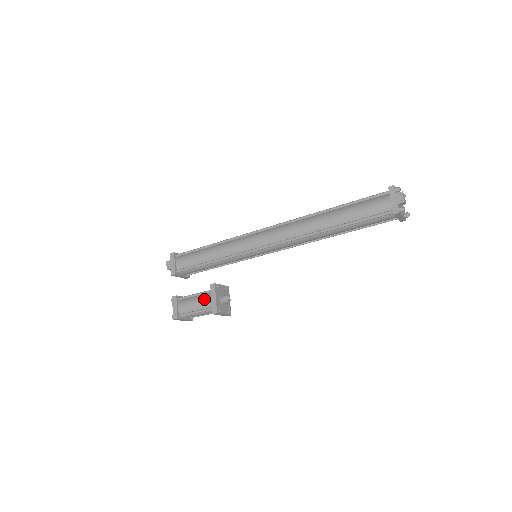
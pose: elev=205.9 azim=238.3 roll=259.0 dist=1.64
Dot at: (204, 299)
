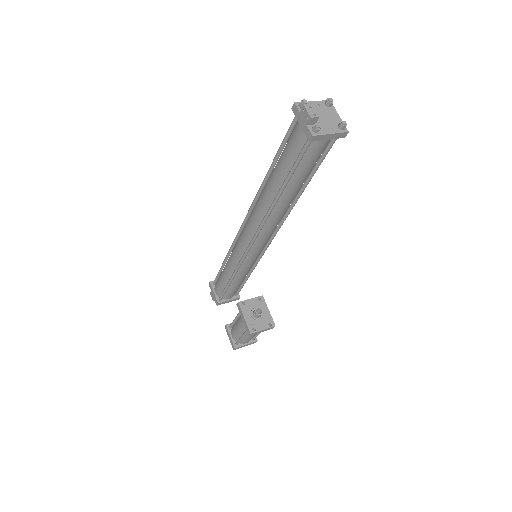
Dot at: (240, 321)
